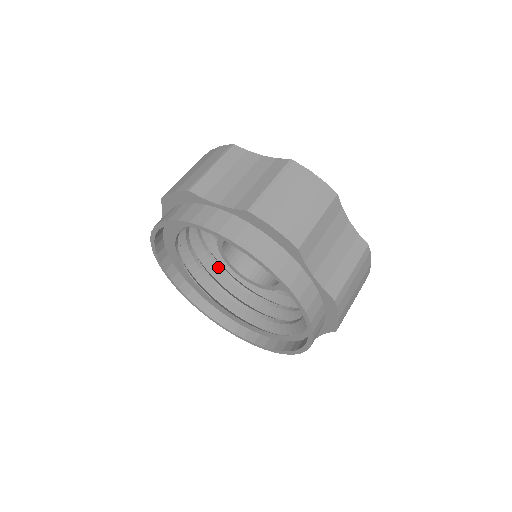
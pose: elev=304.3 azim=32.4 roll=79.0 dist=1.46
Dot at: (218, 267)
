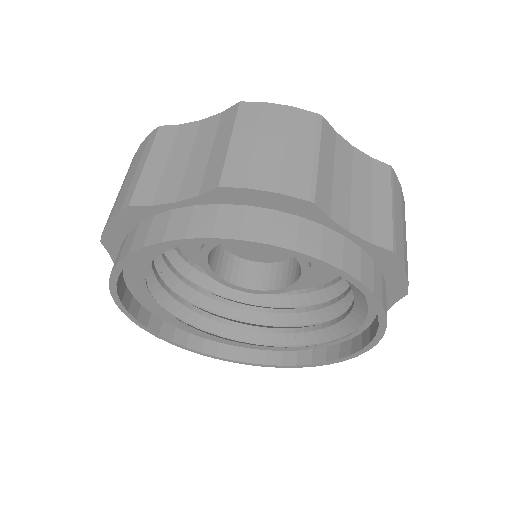
Dot at: occluded
